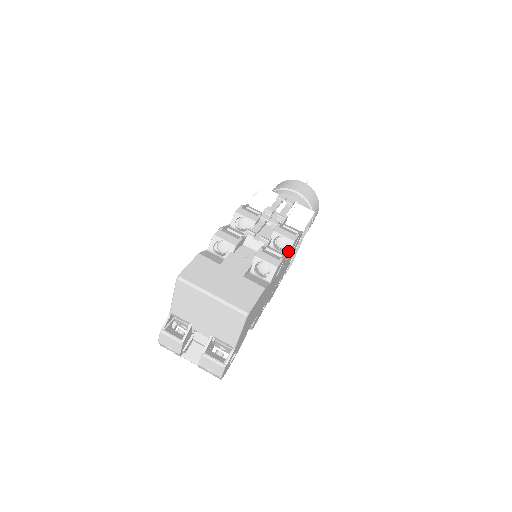
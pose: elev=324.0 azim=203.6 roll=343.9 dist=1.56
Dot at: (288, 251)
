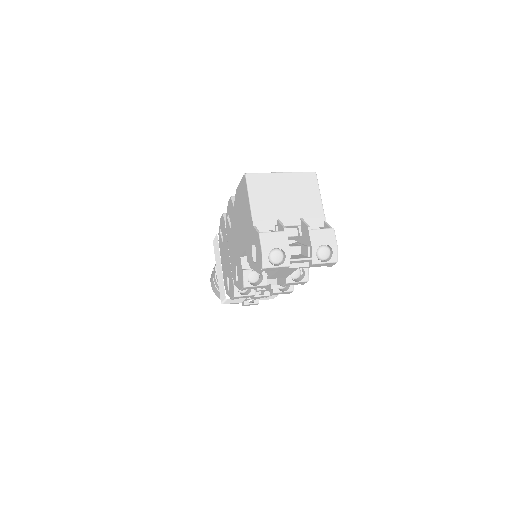
Dot at: occluded
